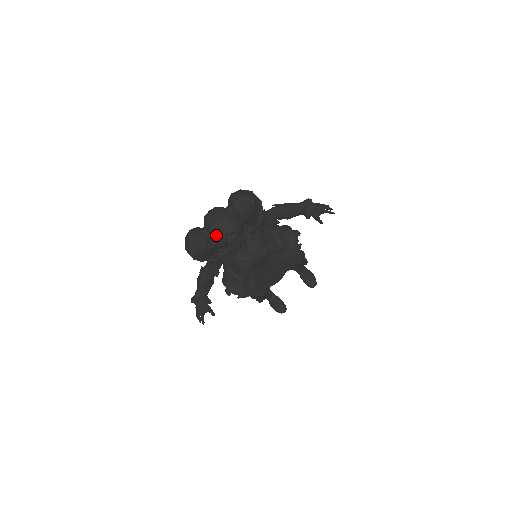
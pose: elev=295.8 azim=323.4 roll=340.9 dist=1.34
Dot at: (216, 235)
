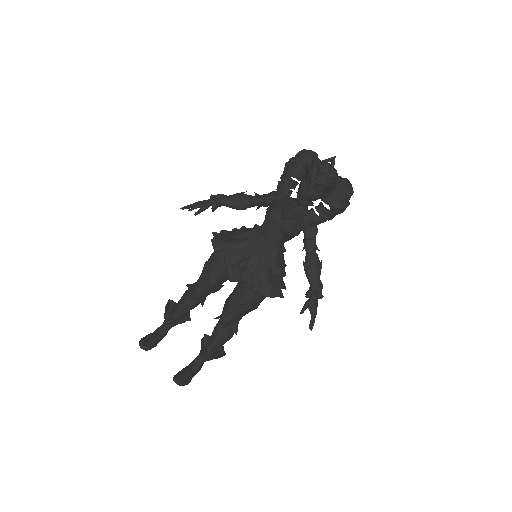
Dot at: occluded
